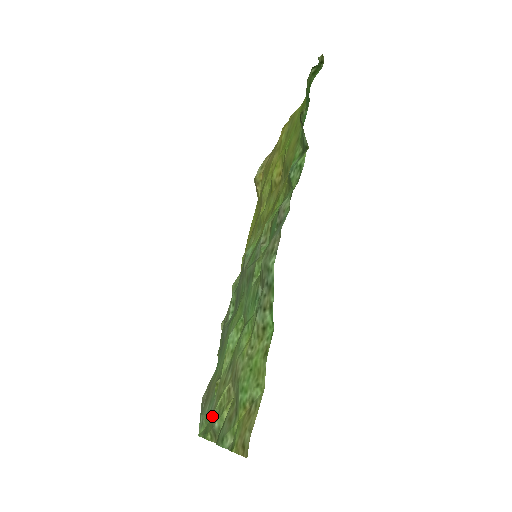
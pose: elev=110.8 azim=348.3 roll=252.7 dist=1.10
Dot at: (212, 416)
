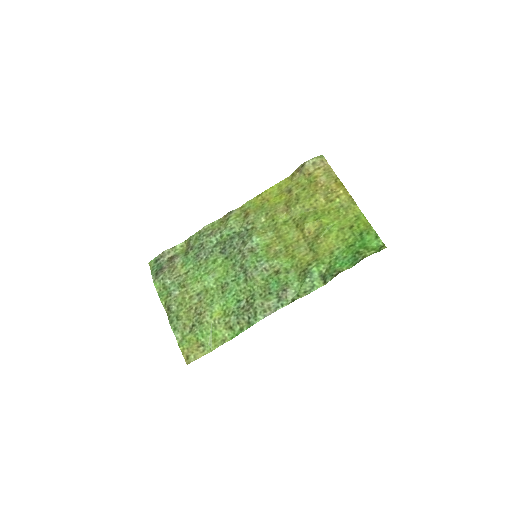
Dot at: (172, 299)
